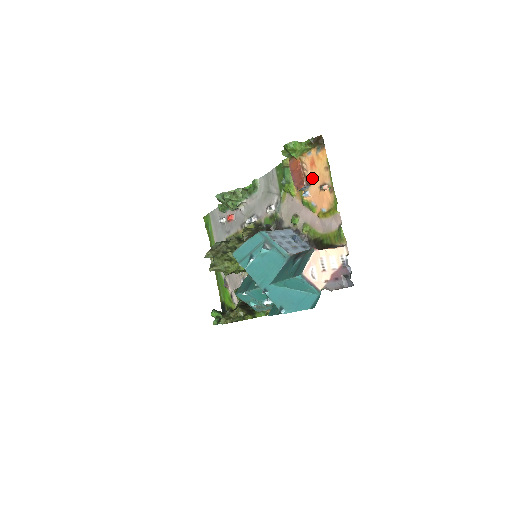
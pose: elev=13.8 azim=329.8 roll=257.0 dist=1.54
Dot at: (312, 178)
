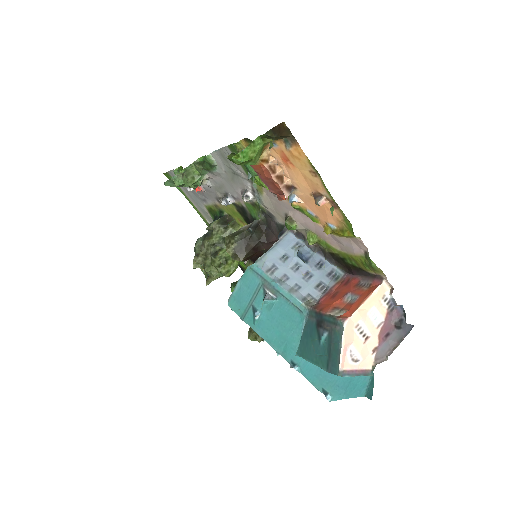
Dot at: (294, 180)
